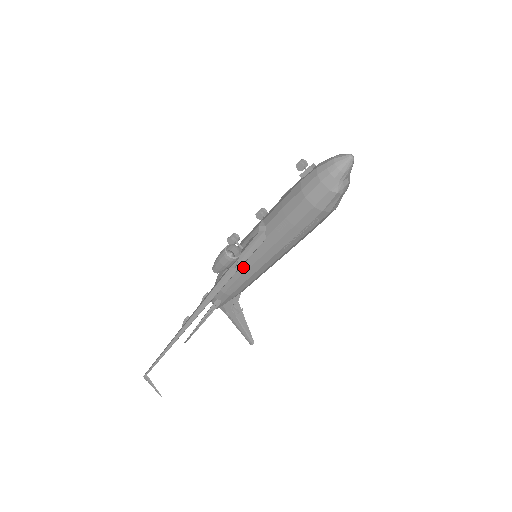
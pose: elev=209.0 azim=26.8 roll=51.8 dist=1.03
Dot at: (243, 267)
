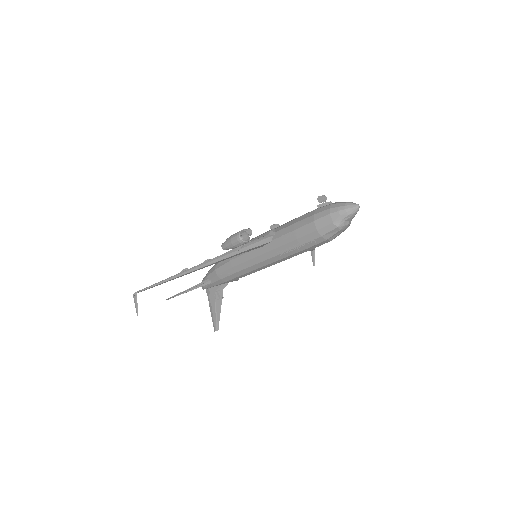
Dot at: (243, 258)
